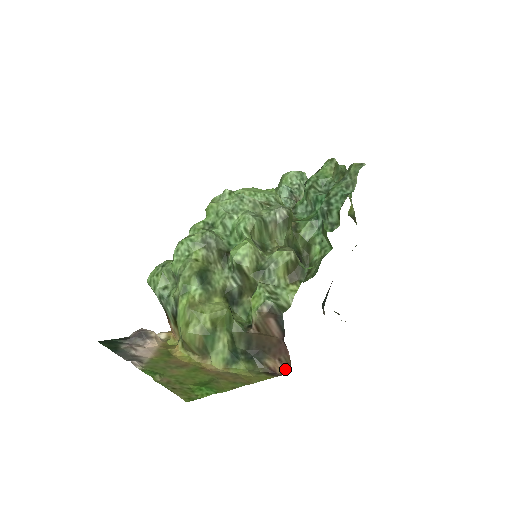
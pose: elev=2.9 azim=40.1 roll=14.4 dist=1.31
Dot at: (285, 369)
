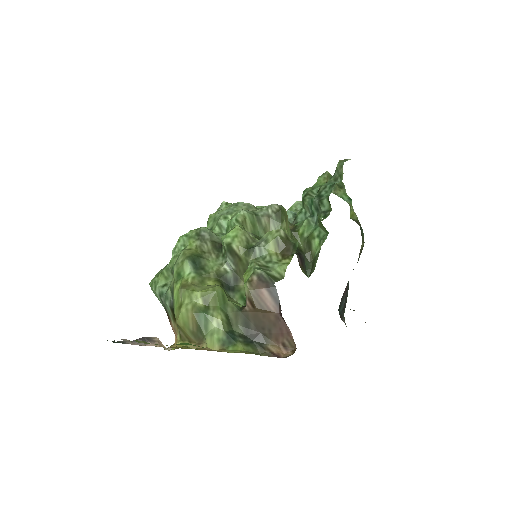
Dot at: (290, 354)
